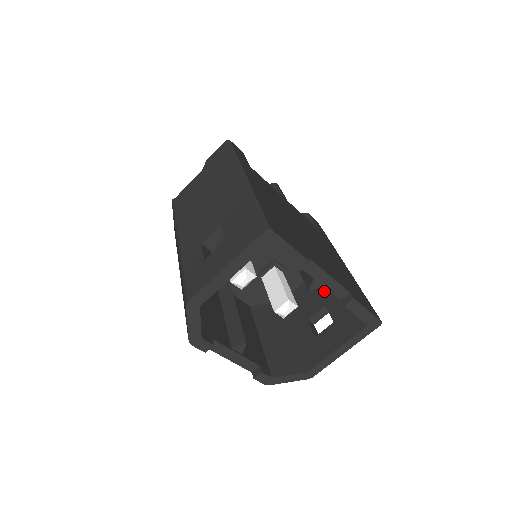
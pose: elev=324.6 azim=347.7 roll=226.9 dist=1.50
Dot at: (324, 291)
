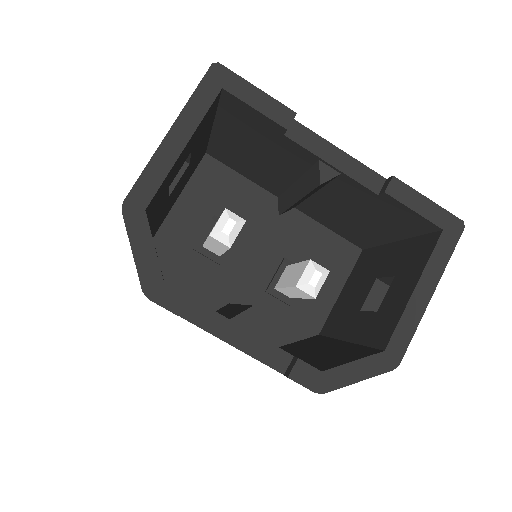
Dot at: (368, 271)
